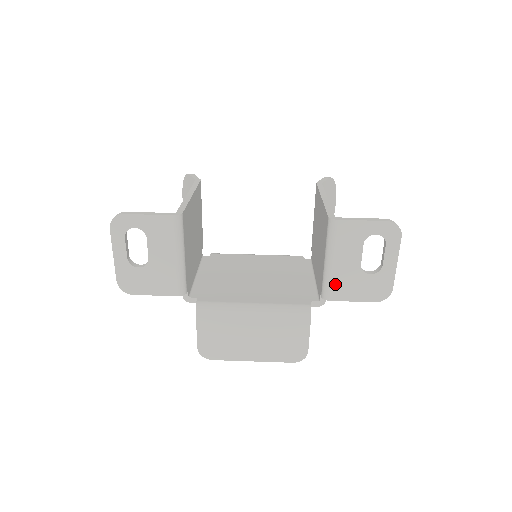
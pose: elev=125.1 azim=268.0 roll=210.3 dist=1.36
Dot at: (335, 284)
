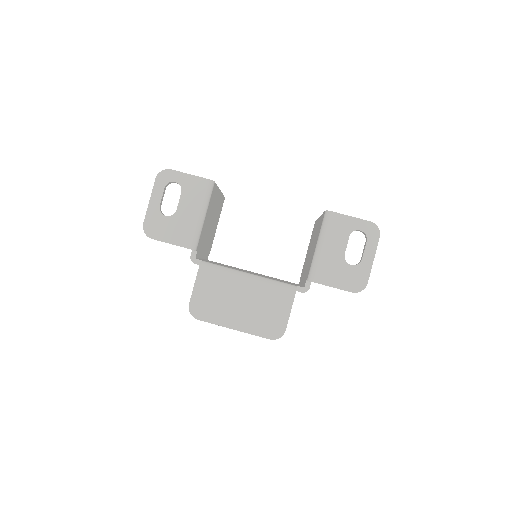
Dot at: (321, 267)
